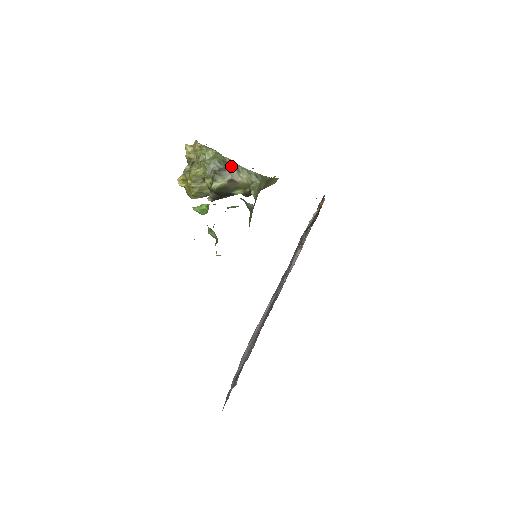
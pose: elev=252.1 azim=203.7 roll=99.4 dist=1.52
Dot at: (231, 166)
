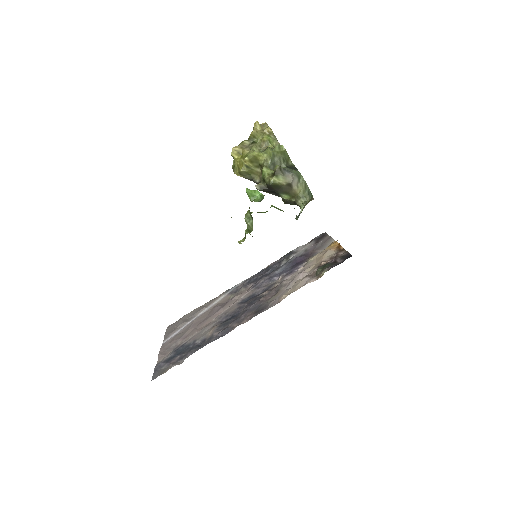
Dot at: (296, 172)
